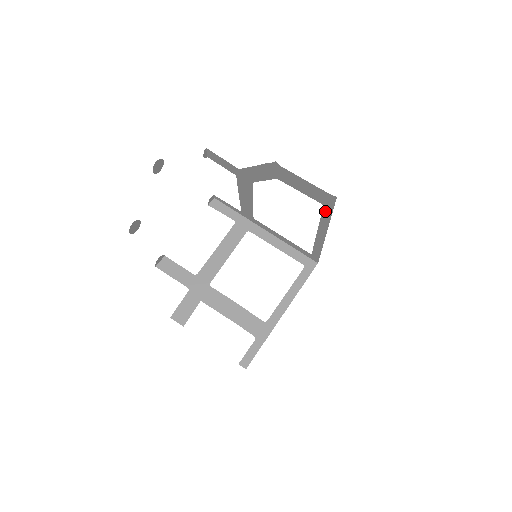
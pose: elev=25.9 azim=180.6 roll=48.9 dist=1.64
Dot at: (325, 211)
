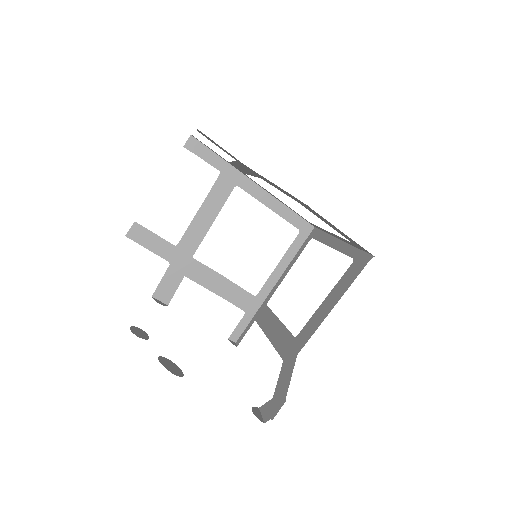
Dot at: (351, 243)
